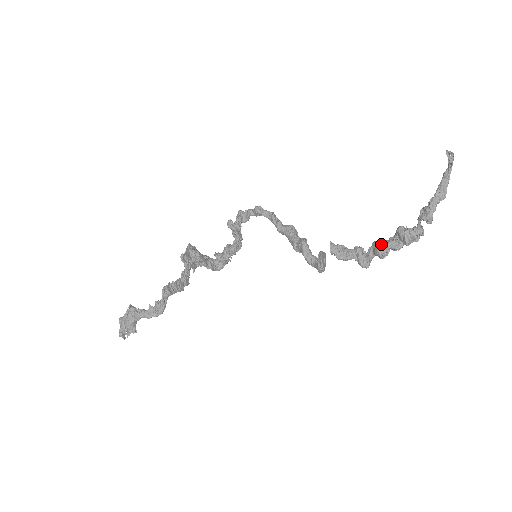
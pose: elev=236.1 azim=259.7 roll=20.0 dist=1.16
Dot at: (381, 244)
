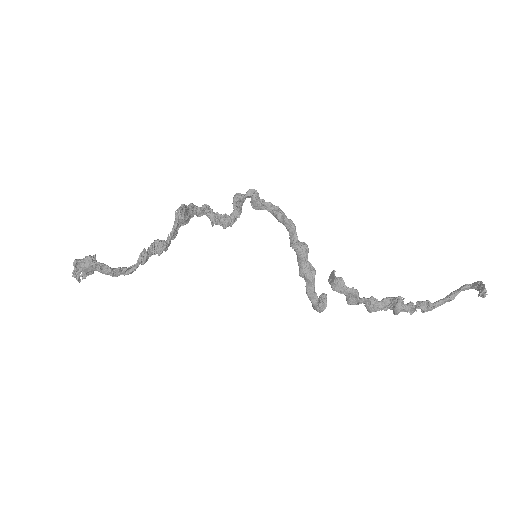
Dot at: (376, 306)
